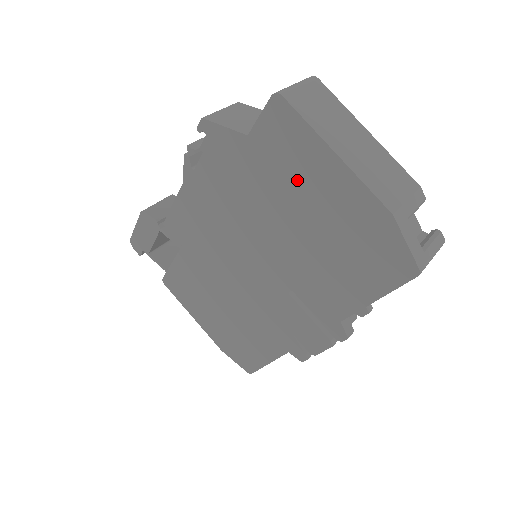
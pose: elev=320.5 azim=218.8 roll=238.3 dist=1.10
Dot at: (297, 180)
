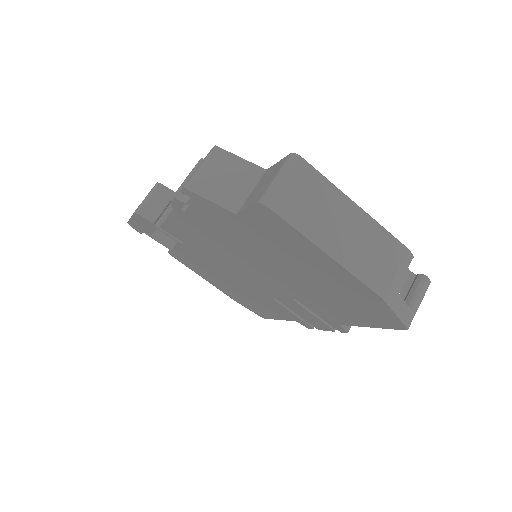
Dot at: (291, 254)
